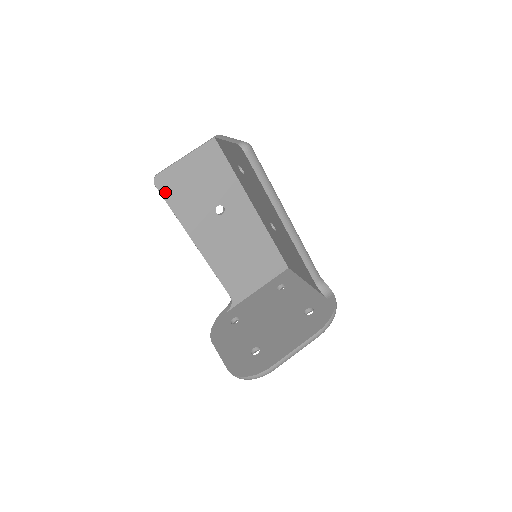
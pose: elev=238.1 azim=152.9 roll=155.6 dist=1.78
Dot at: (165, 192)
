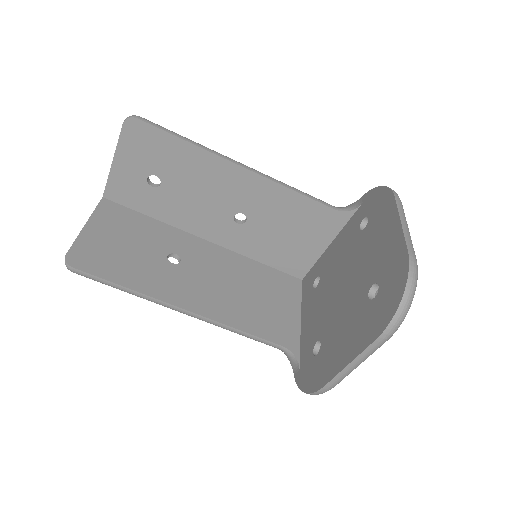
Dot at: (92, 269)
